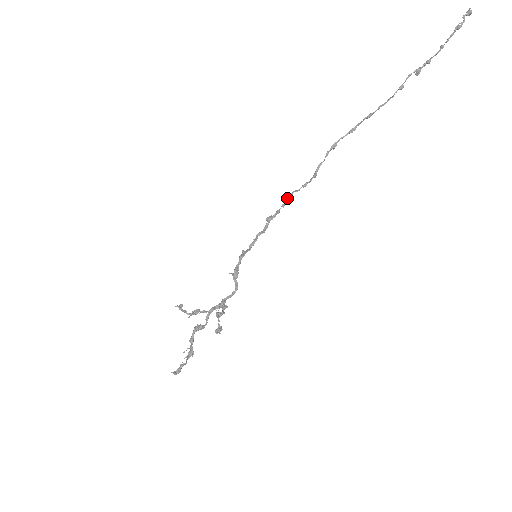
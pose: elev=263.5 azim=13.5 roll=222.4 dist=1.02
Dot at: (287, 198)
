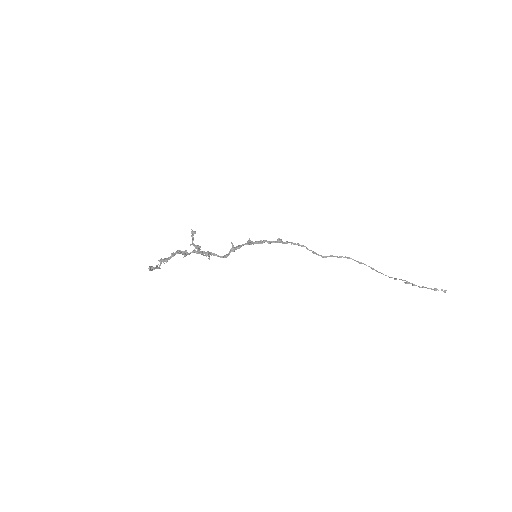
Dot at: (299, 244)
